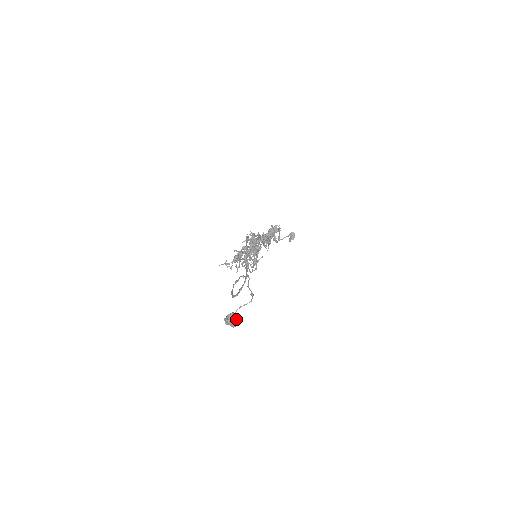
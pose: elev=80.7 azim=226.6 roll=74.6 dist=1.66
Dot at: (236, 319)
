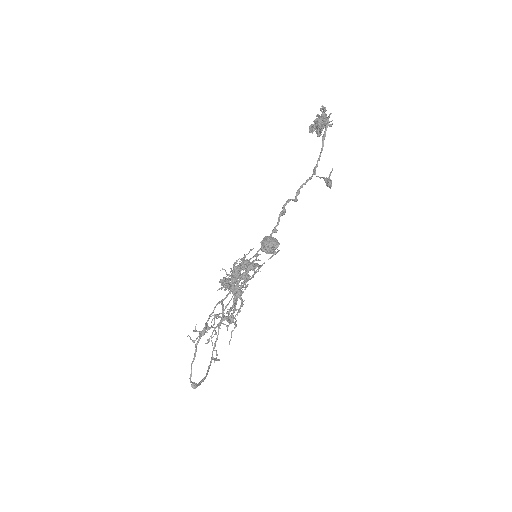
Dot at: (270, 252)
